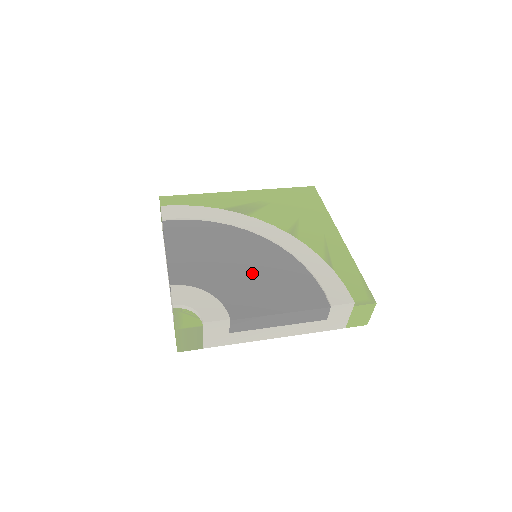
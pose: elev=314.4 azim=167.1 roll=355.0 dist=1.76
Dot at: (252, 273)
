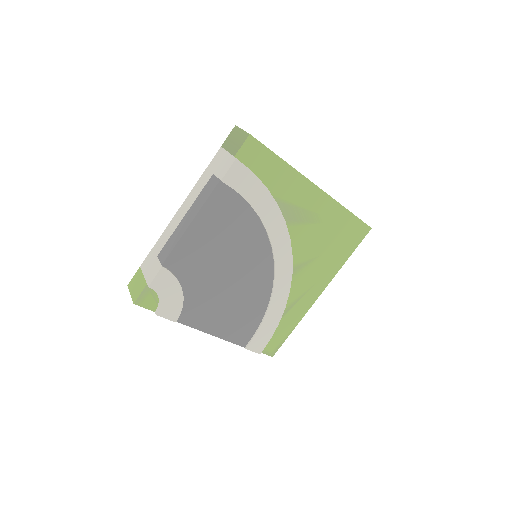
Dot at: (229, 291)
